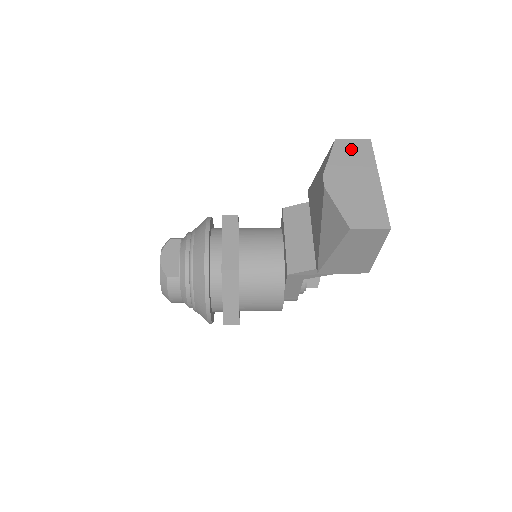
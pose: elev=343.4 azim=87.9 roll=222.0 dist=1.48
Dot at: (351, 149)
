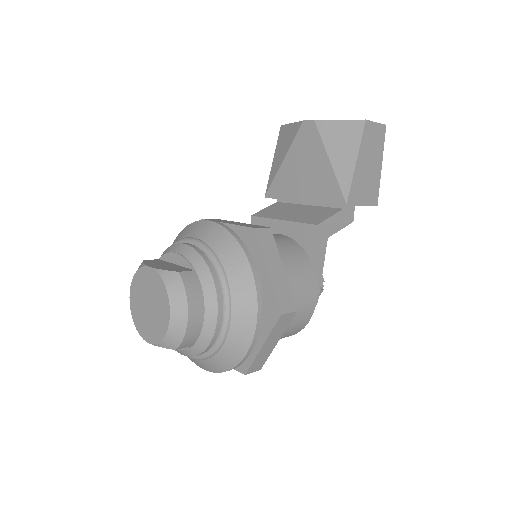
Dot at: occluded
